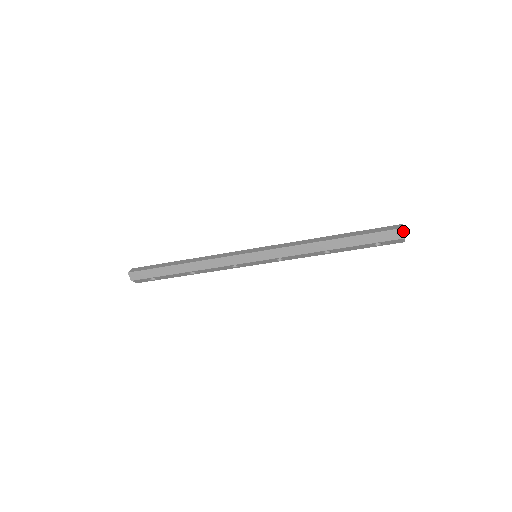
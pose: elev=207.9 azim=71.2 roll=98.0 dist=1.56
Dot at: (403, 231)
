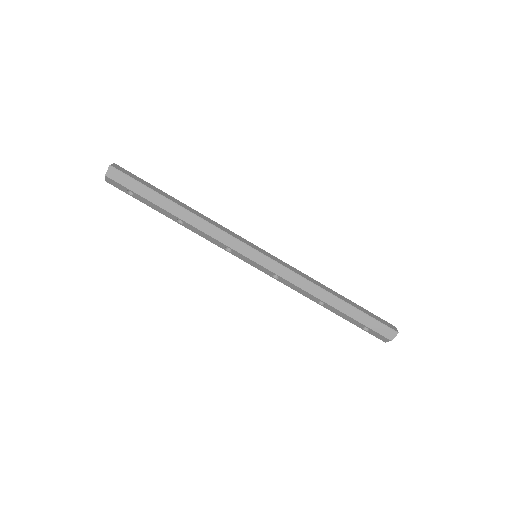
Dot at: (396, 335)
